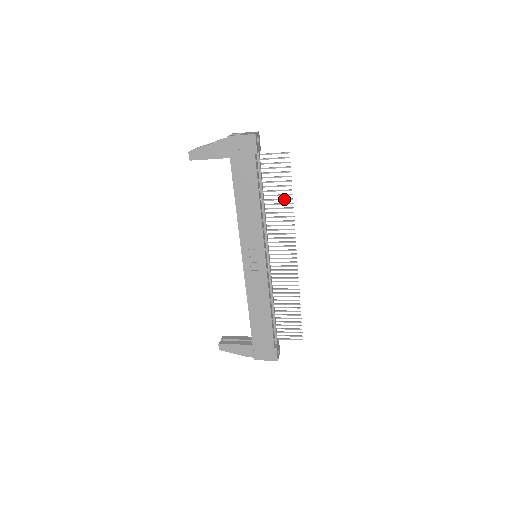
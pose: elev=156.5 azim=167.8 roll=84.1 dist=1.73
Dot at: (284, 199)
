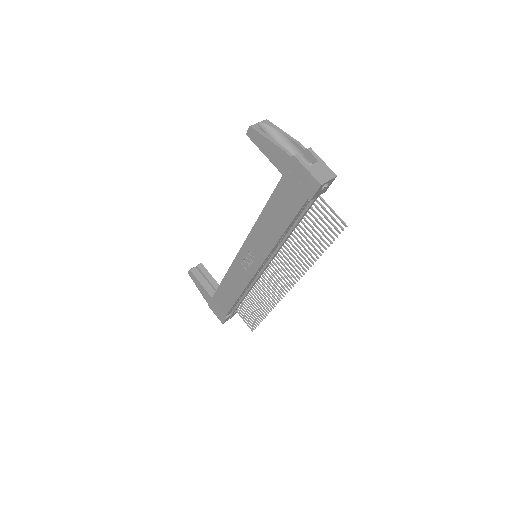
Dot at: (311, 250)
